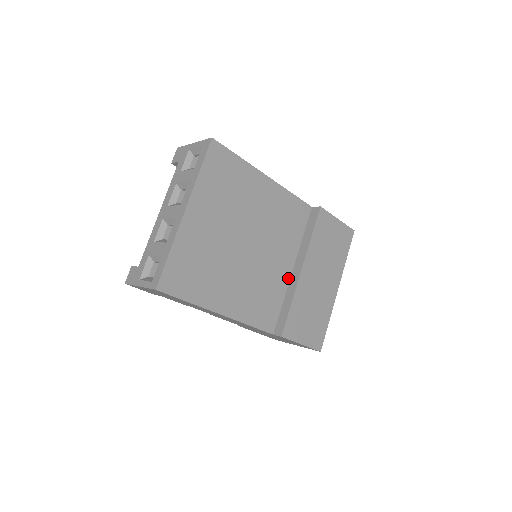
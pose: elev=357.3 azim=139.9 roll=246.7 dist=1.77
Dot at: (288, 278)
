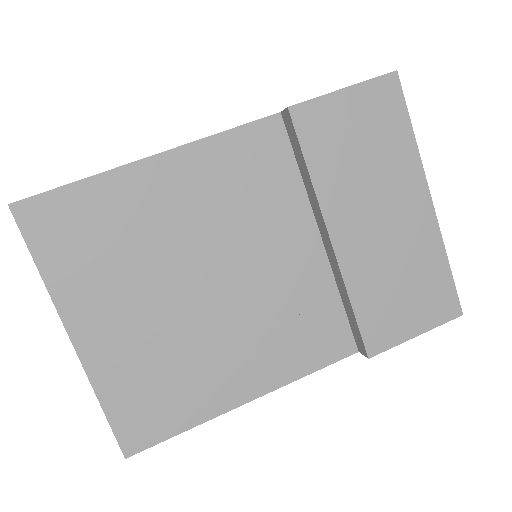
Dot at: (323, 259)
